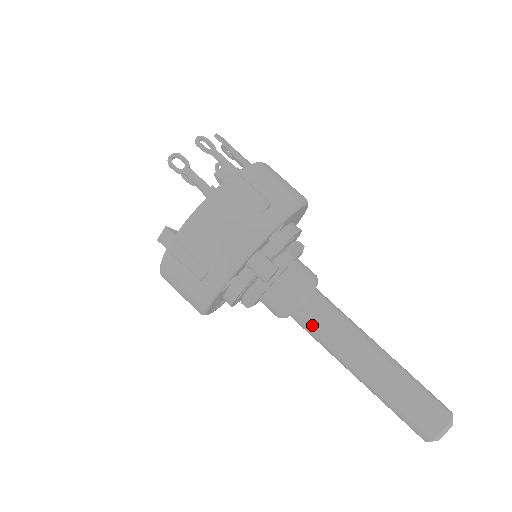
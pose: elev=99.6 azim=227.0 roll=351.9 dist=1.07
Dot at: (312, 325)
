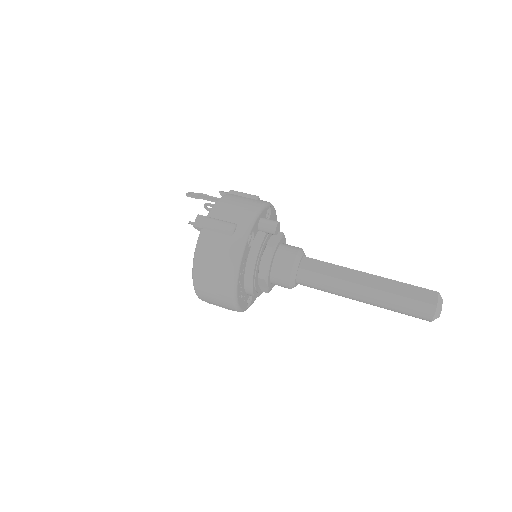
Dot at: (315, 271)
